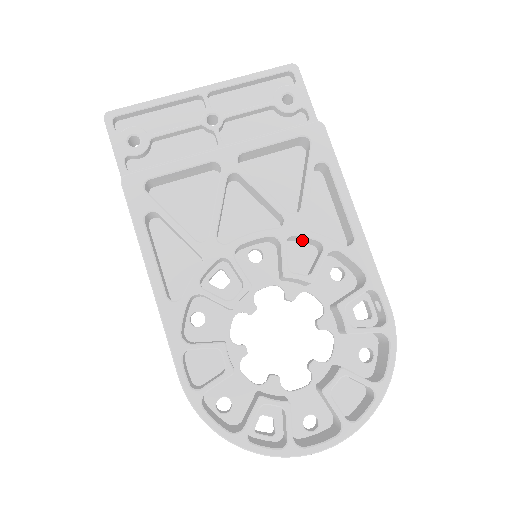
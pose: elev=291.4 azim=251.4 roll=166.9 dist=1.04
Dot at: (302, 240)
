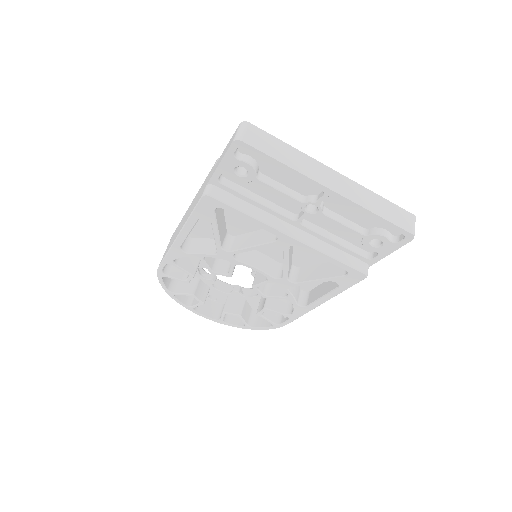
Dot at: occluded
